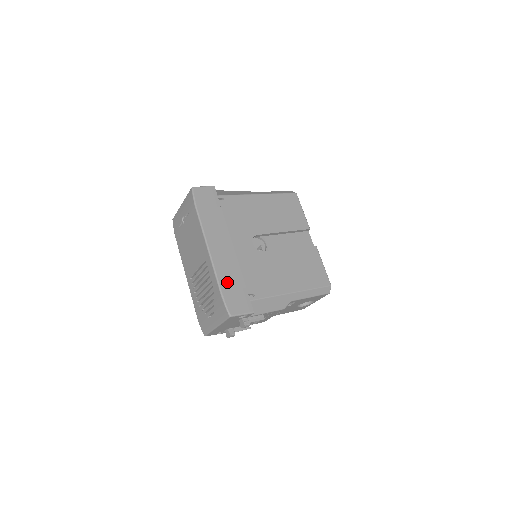
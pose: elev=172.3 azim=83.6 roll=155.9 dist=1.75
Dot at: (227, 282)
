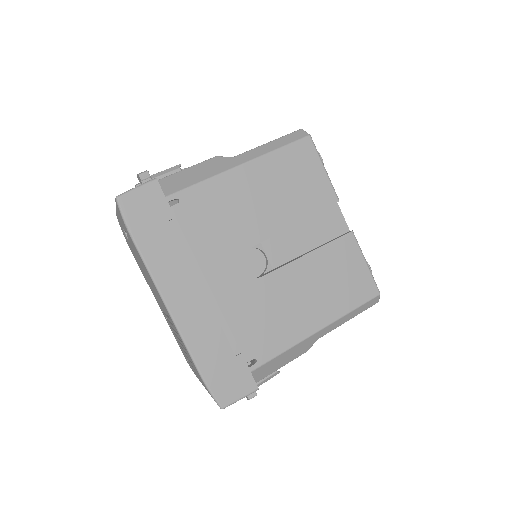
Dot at: (208, 355)
